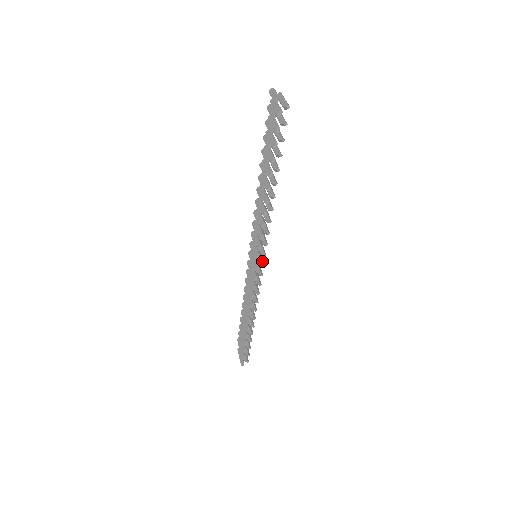
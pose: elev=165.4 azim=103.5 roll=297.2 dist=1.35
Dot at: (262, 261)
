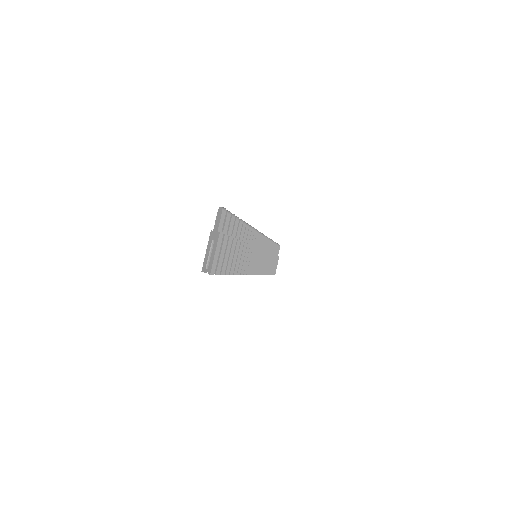
Dot at: (255, 270)
